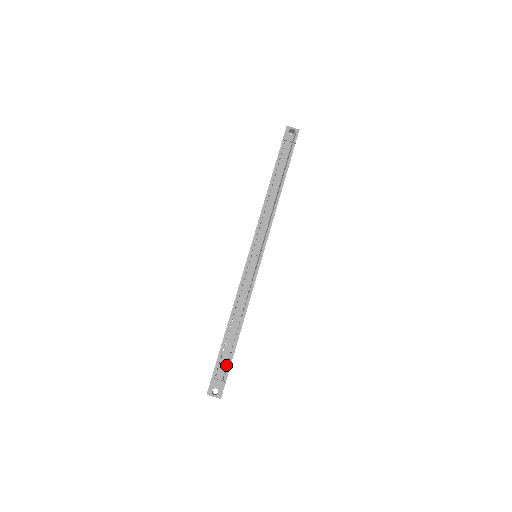
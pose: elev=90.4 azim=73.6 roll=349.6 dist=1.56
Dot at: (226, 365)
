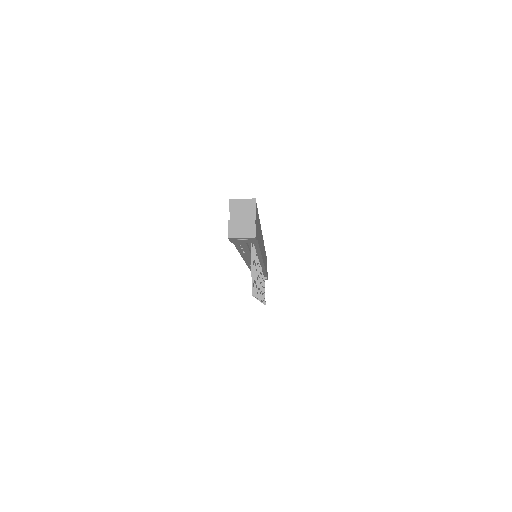
Dot at: occluded
